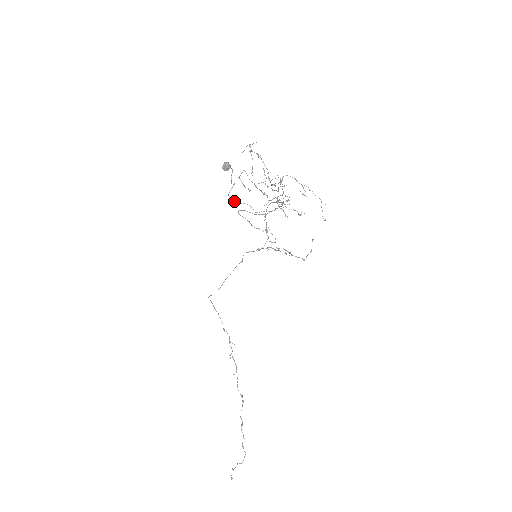
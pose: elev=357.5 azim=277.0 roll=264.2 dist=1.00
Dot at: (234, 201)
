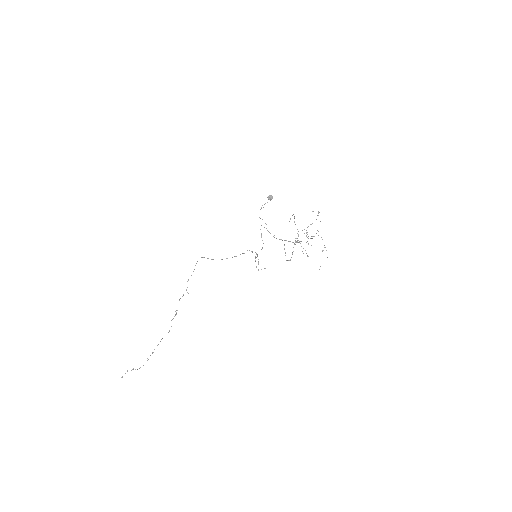
Dot at: (260, 218)
